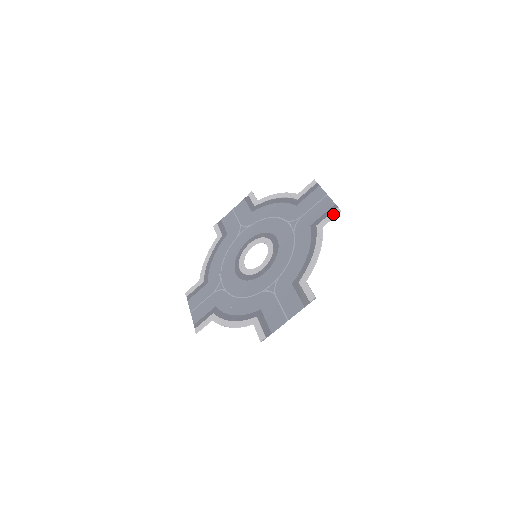
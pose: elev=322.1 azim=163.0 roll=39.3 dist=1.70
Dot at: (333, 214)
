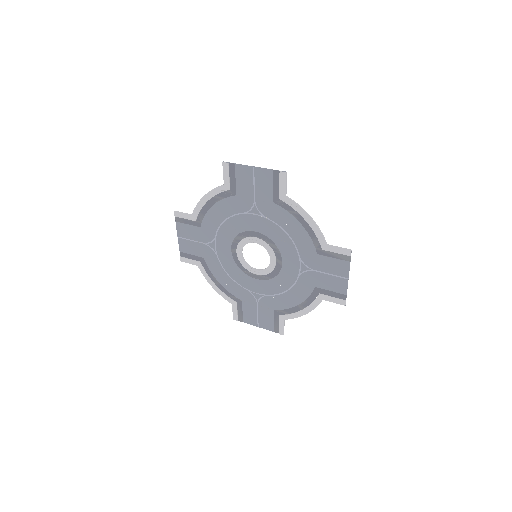
Dot at: (283, 180)
